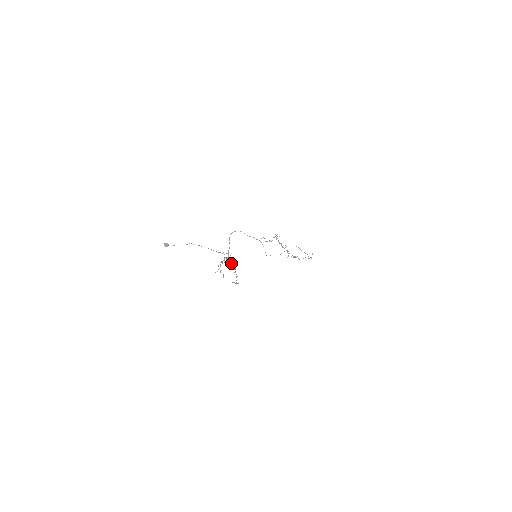
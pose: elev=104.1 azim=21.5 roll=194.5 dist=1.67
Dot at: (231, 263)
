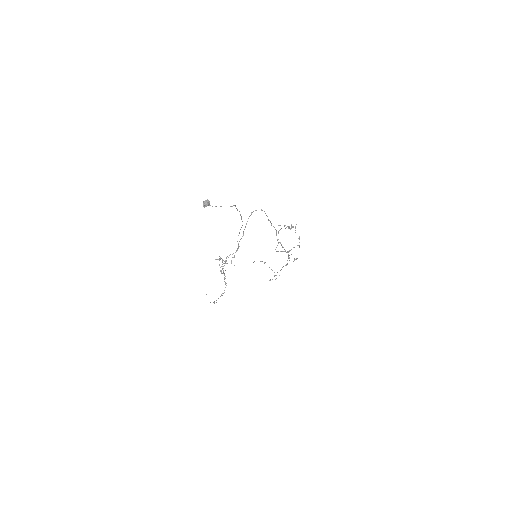
Dot at: occluded
